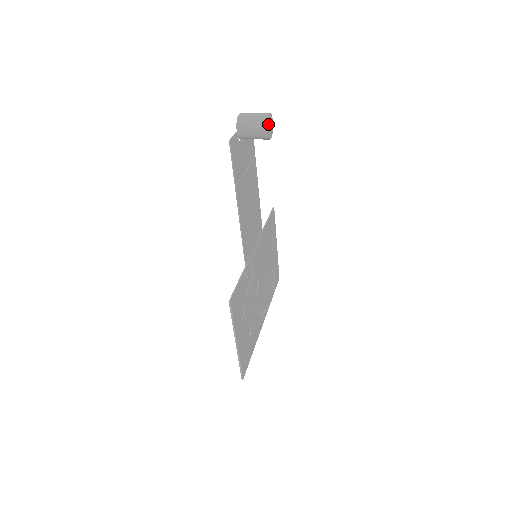
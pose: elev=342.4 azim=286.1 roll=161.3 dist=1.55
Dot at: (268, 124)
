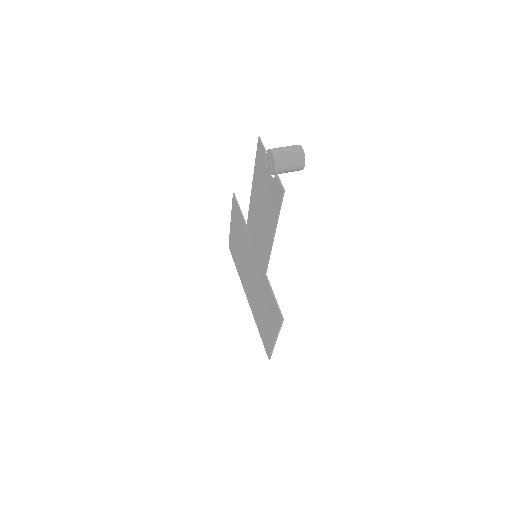
Dot at: (303, 158)
